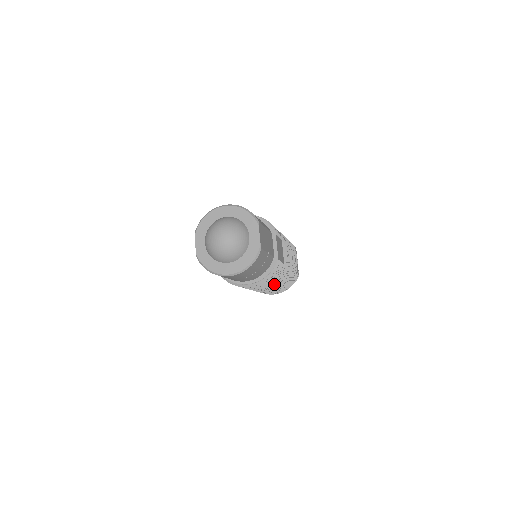
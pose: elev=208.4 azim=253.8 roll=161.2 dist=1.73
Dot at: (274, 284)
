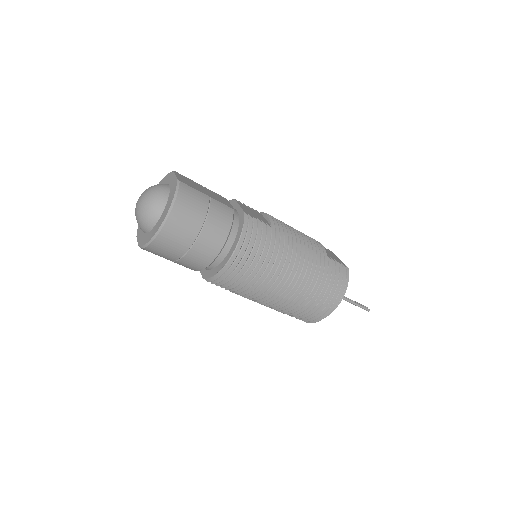
Dot at: (283, 261)
